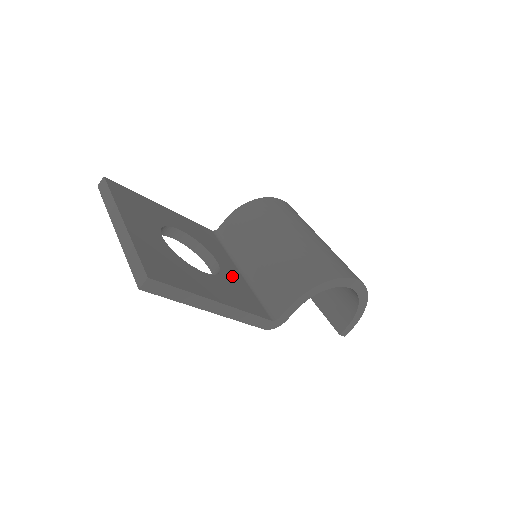
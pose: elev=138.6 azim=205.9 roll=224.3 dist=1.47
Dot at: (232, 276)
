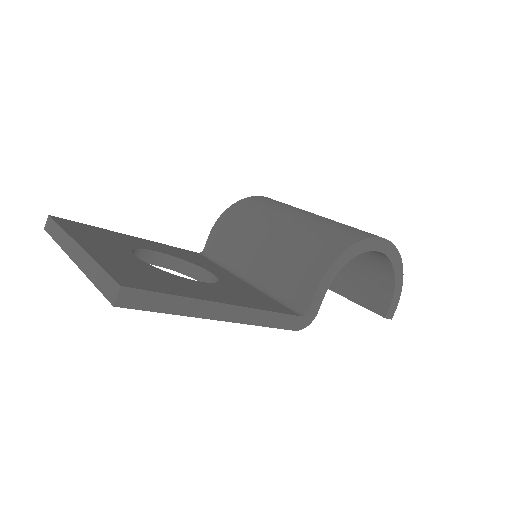
Dot at: (235, 284)
